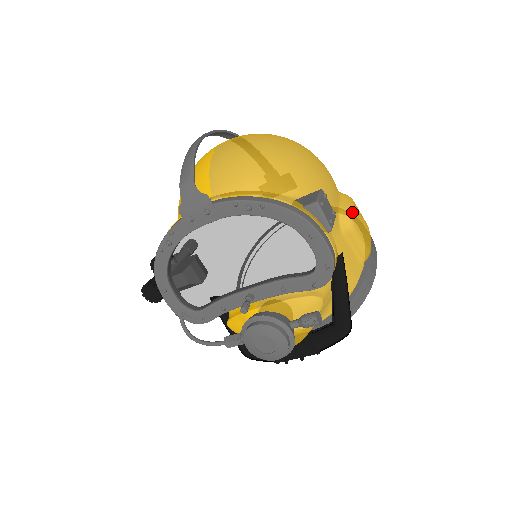
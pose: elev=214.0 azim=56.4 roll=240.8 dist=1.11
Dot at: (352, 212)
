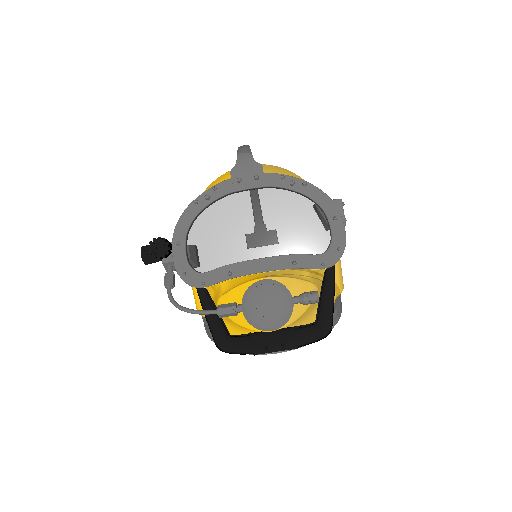
Dot at: occluded
